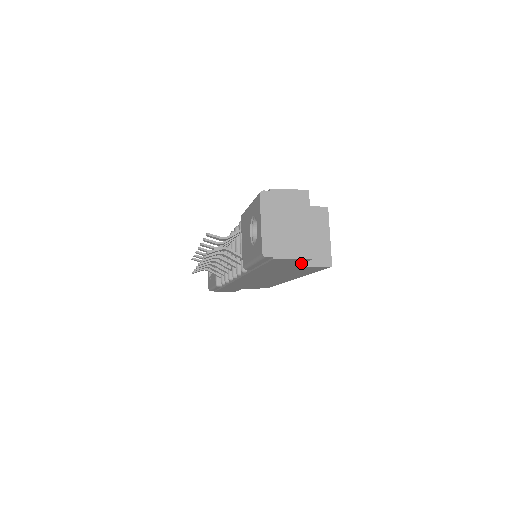
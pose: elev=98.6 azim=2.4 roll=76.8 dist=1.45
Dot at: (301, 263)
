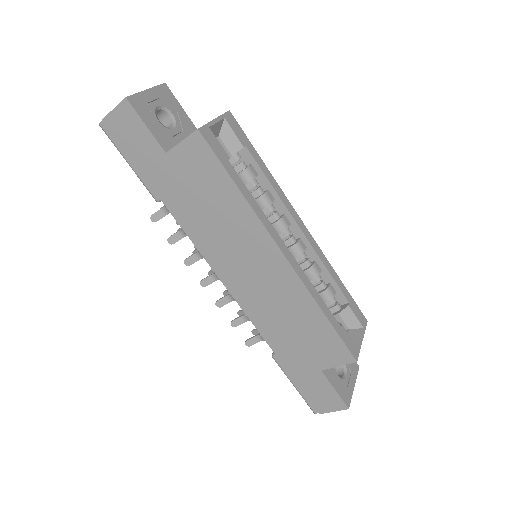
Dot at: (145, 127)
